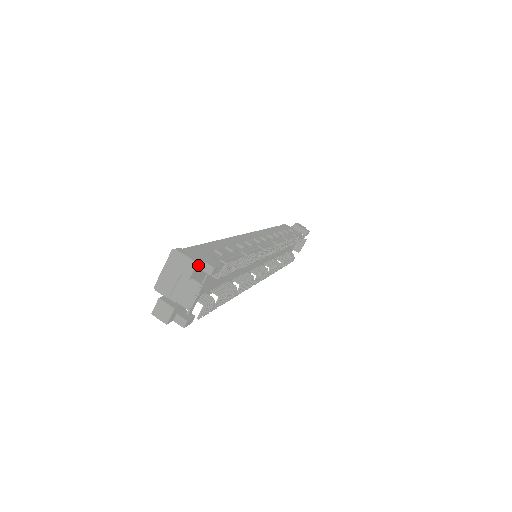
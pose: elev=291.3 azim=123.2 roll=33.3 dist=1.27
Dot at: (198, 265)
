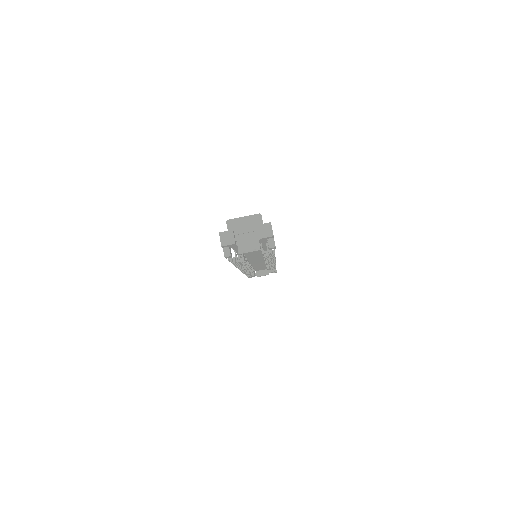
Dot at: (271, 237)
